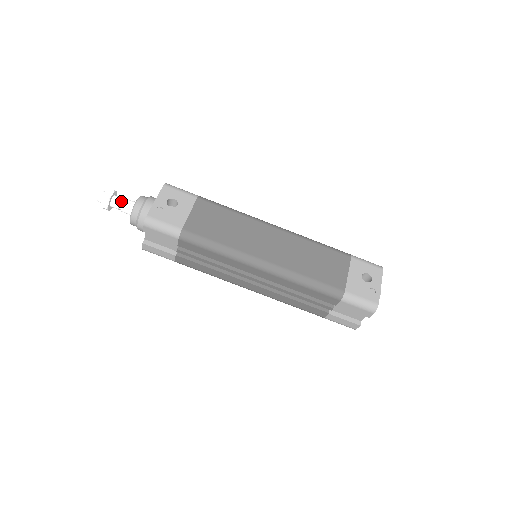
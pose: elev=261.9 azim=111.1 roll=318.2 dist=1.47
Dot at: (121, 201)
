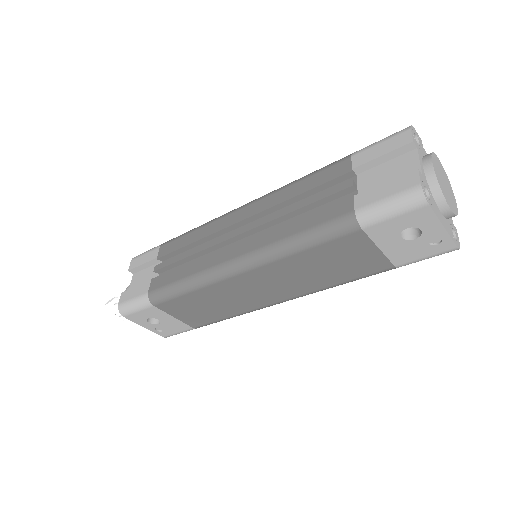
Dot at: occluded
